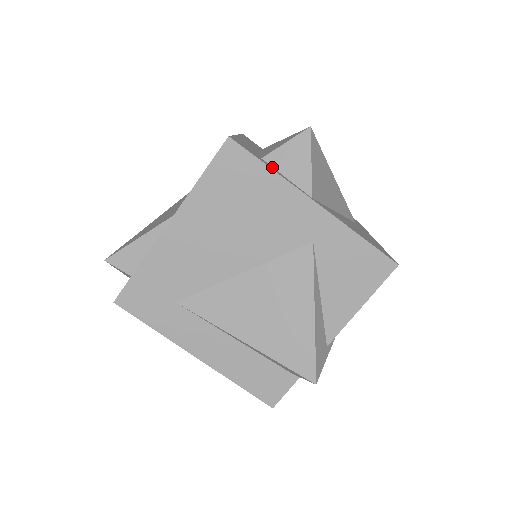
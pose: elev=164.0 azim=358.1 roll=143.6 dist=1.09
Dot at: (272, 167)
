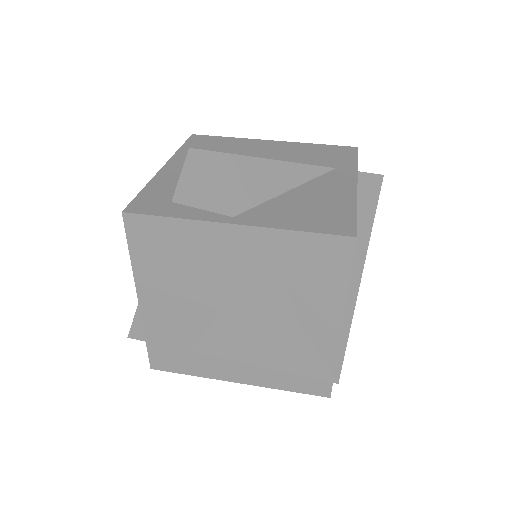
Dot at: (183, 207)
